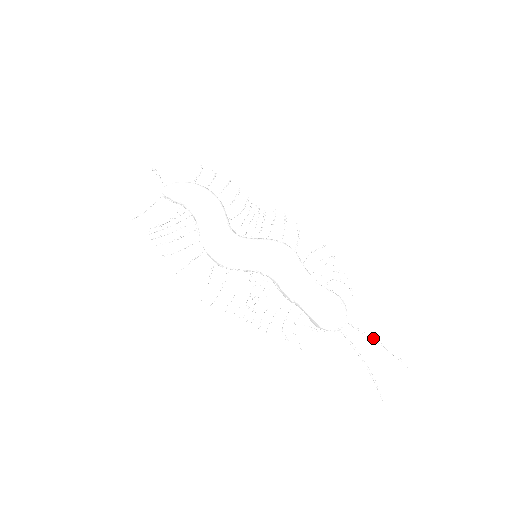
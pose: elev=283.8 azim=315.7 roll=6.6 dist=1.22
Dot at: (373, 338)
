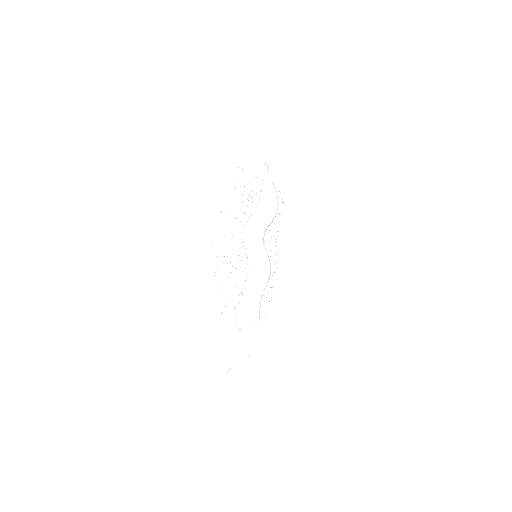
Dot at: occluded
